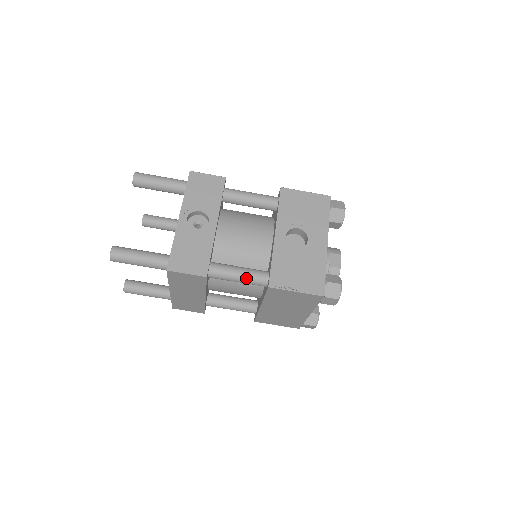
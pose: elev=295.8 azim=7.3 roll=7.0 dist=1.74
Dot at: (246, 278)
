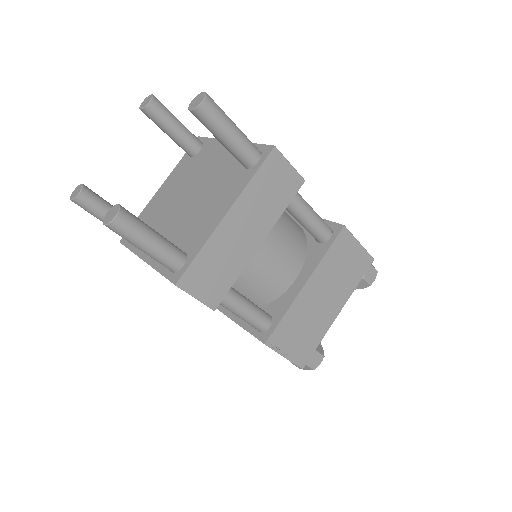
Dot at: (318, 216)
